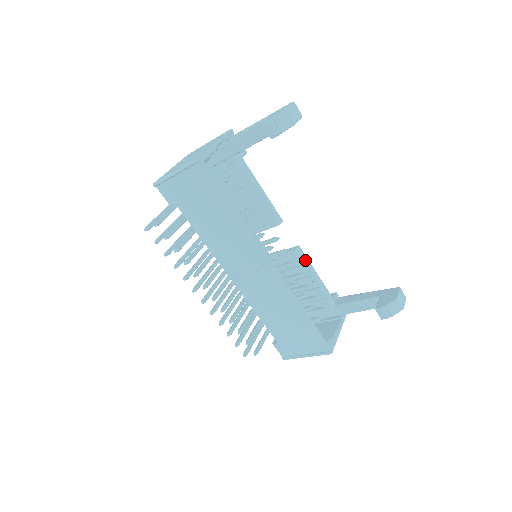
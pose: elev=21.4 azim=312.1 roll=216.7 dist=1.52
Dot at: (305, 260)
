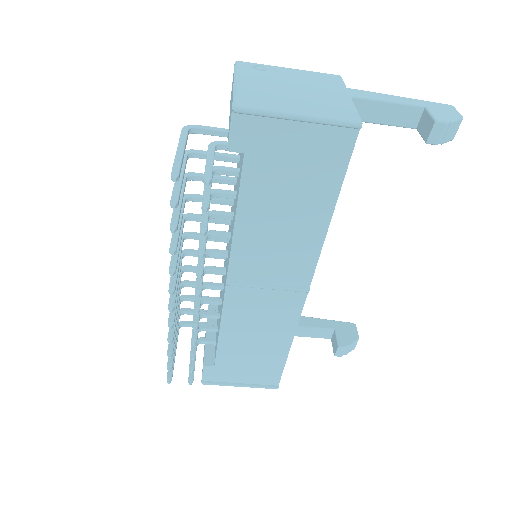
Dot at: occluded
